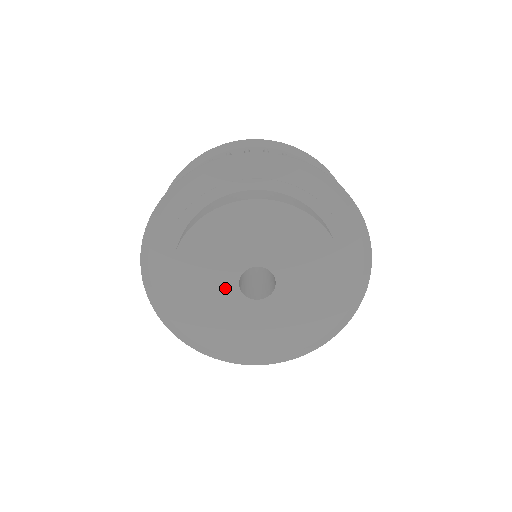
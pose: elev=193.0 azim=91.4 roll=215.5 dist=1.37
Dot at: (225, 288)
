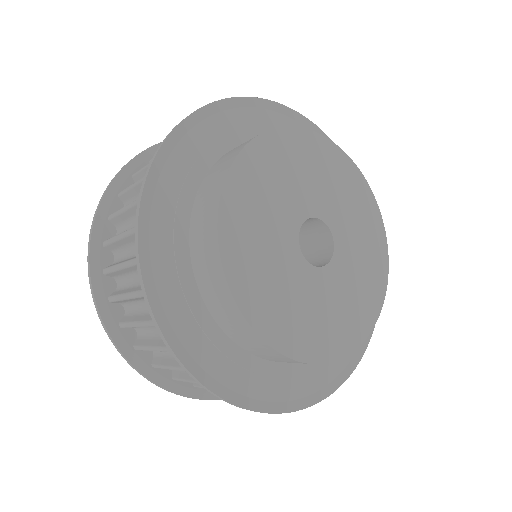
Dot at: (283, 237)
